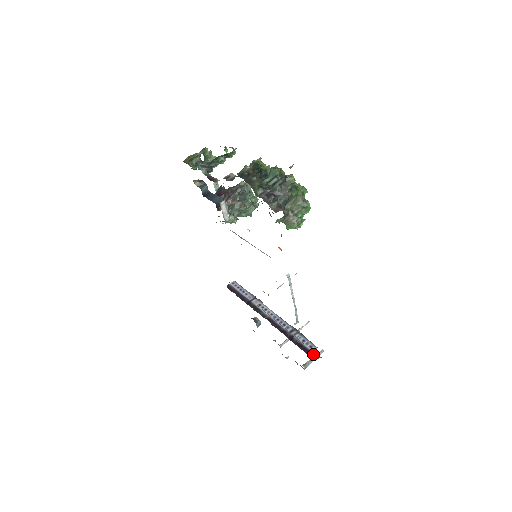
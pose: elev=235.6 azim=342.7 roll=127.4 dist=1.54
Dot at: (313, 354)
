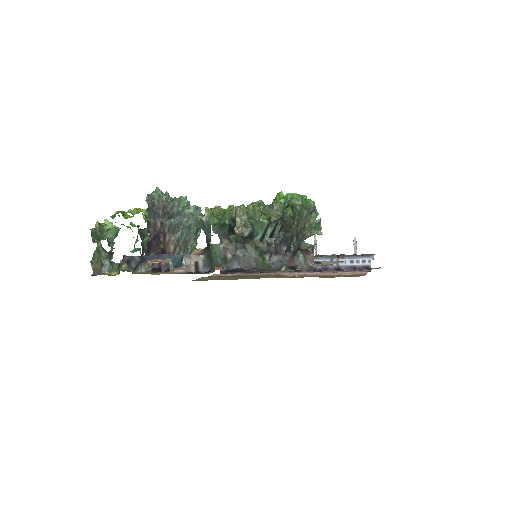
Dot at: occluded
